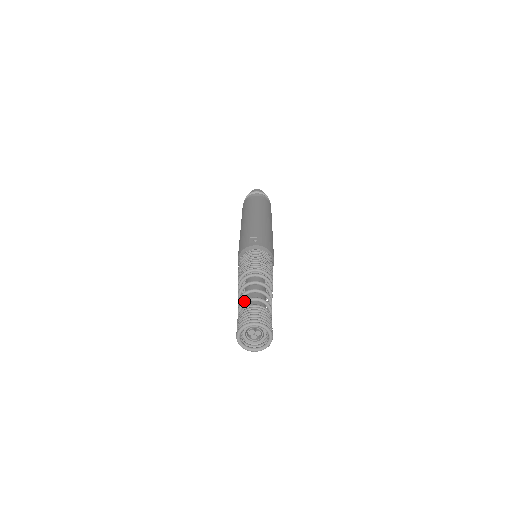
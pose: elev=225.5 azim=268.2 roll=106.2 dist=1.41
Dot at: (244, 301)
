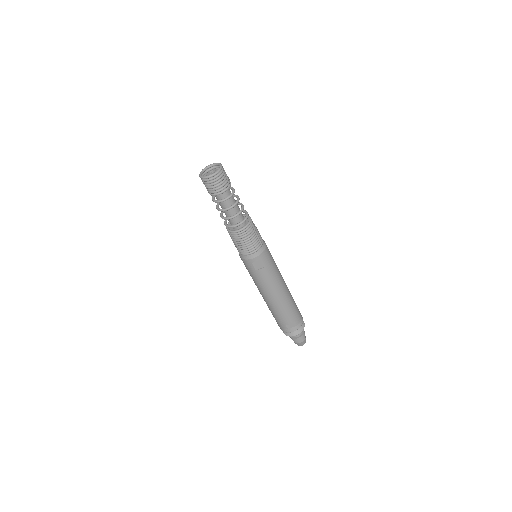
Dot at: occluded
